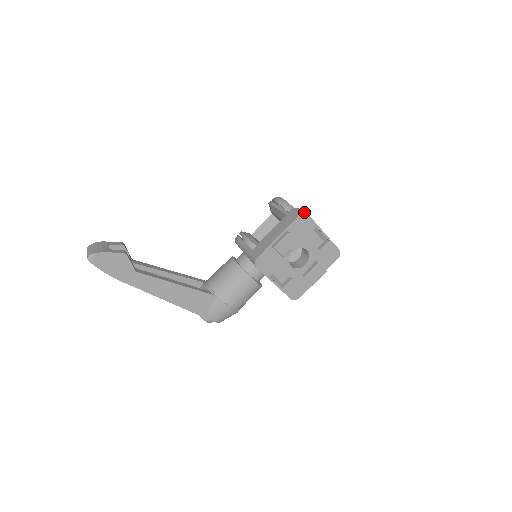
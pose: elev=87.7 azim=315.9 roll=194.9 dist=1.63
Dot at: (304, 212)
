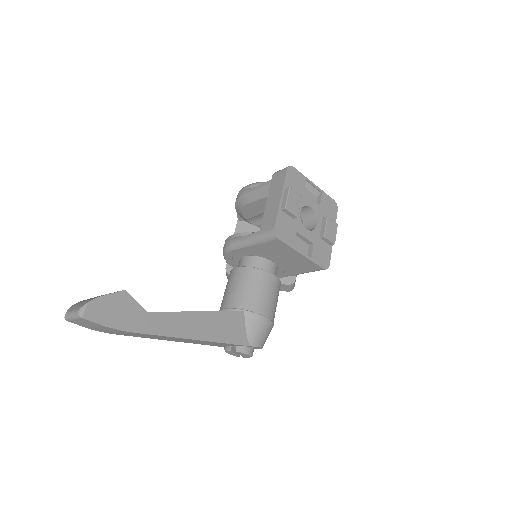
Dot at: (289, 166)
